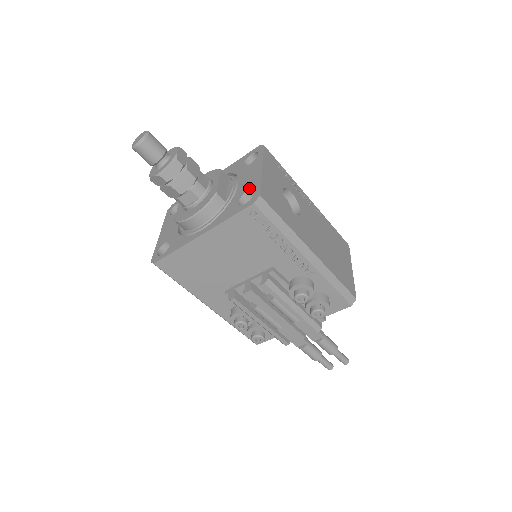
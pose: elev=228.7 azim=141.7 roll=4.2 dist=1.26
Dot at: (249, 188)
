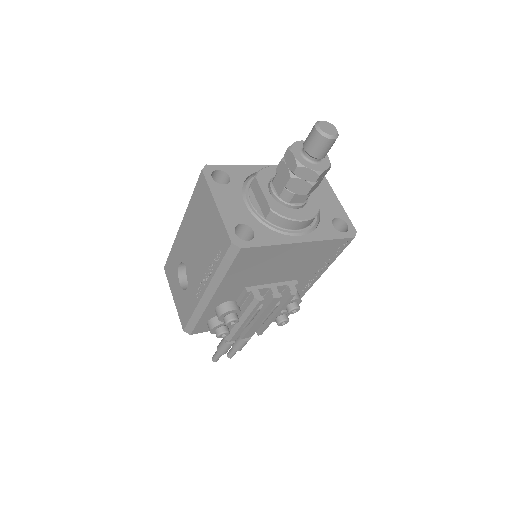
Dot at: (337, 215)
